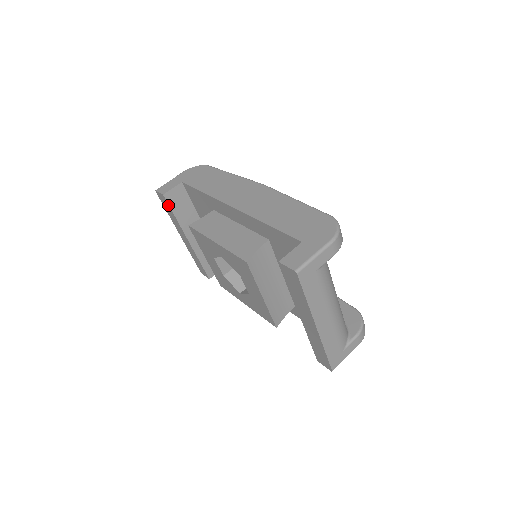
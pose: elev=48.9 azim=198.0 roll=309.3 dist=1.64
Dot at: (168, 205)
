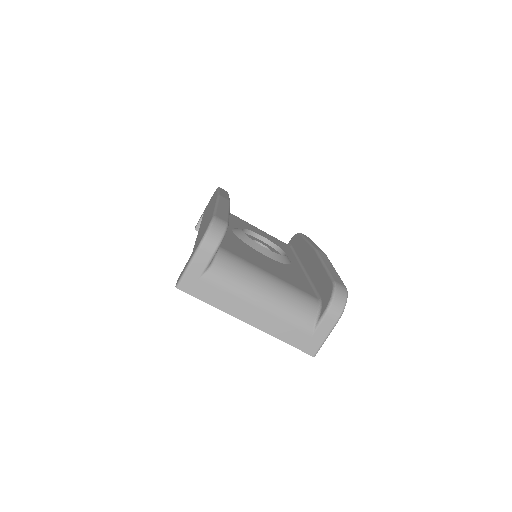
Dot at: occluded
